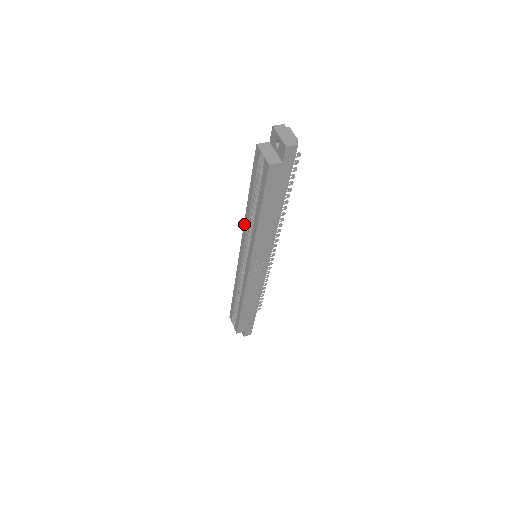
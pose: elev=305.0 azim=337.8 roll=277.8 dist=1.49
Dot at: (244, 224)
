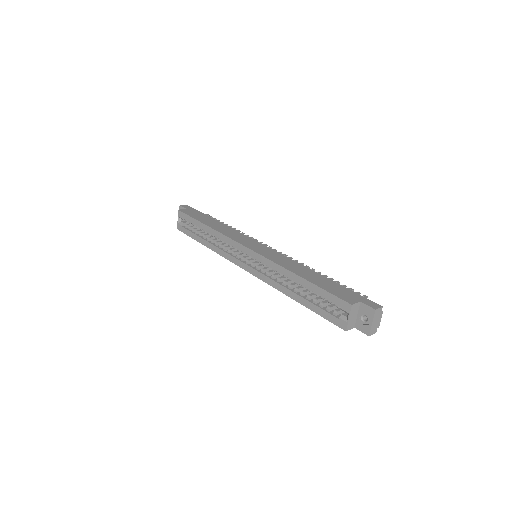
Dot at: (274, 263)
